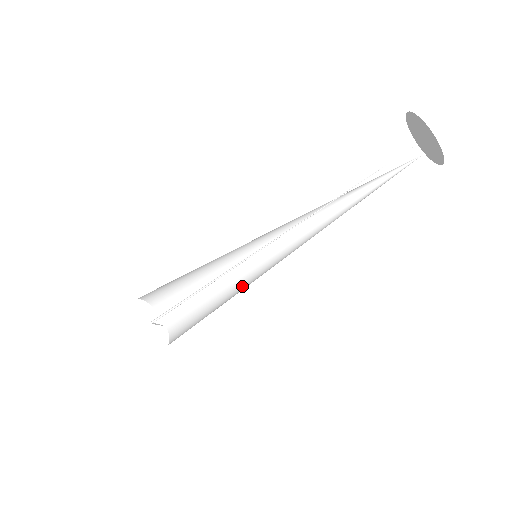
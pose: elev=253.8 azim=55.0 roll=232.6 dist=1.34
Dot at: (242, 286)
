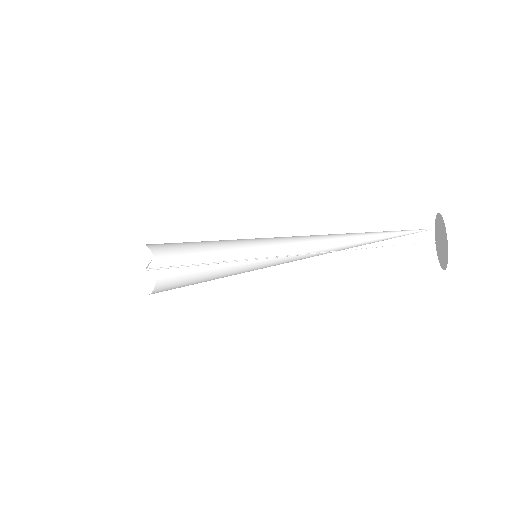
Dot at: (233, 260)
